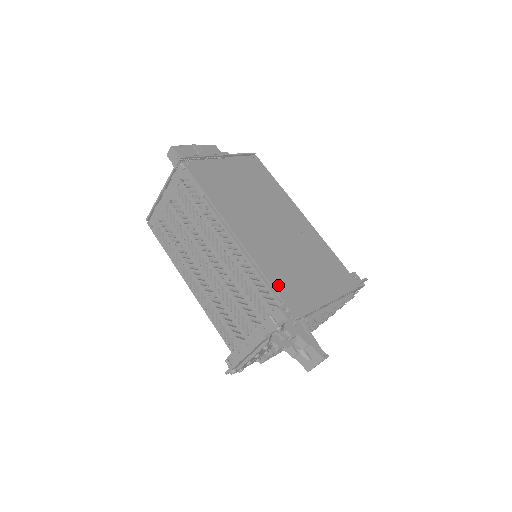
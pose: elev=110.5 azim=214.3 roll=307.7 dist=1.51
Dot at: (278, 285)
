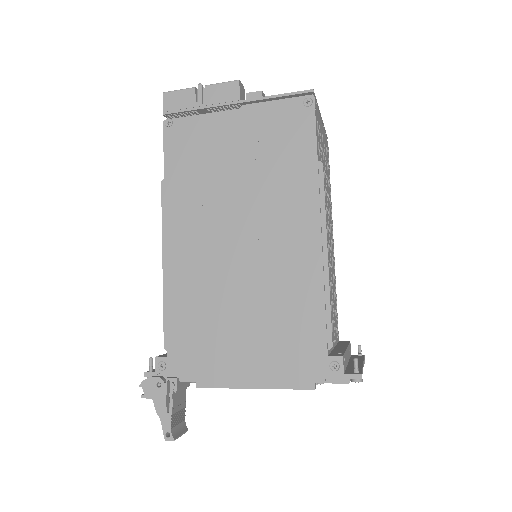
Dot at: (175, 331)
